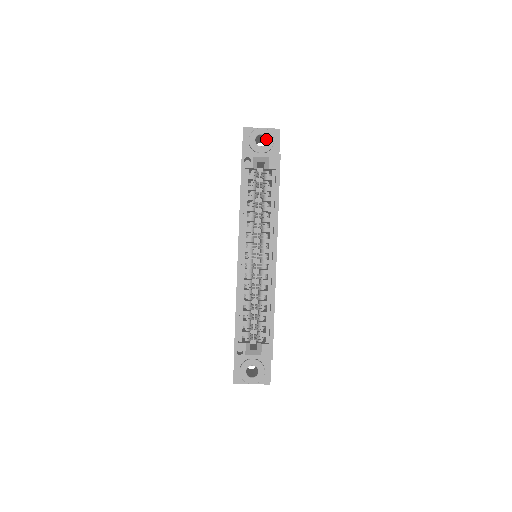
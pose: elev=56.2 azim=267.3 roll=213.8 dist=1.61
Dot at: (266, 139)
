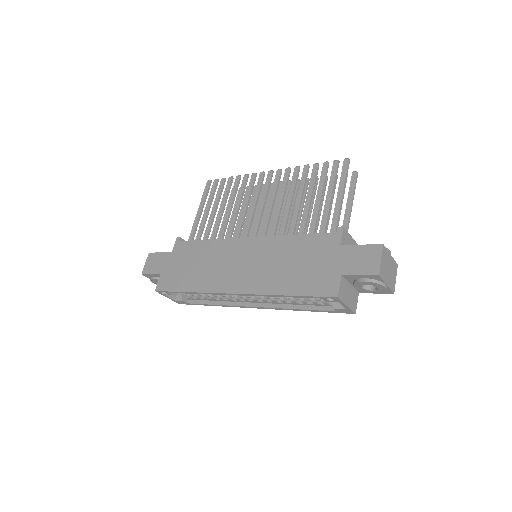
Dot at: occluded
